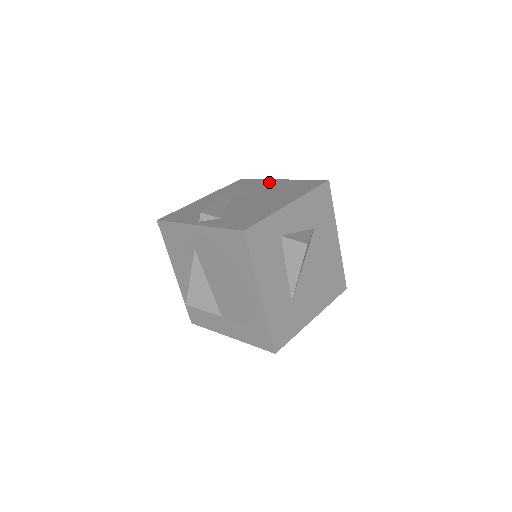
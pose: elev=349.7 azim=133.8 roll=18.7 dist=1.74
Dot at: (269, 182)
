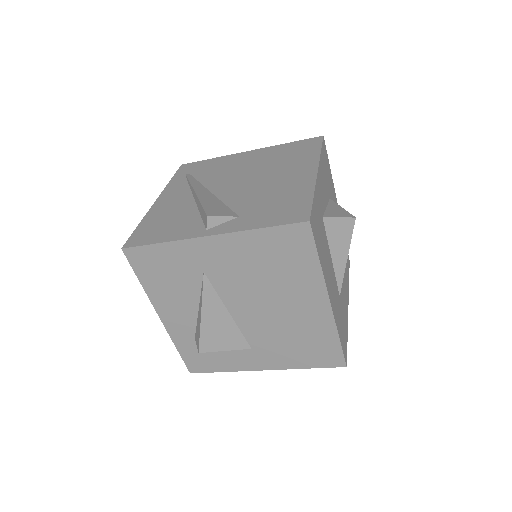
Dot at: (236, 157)
